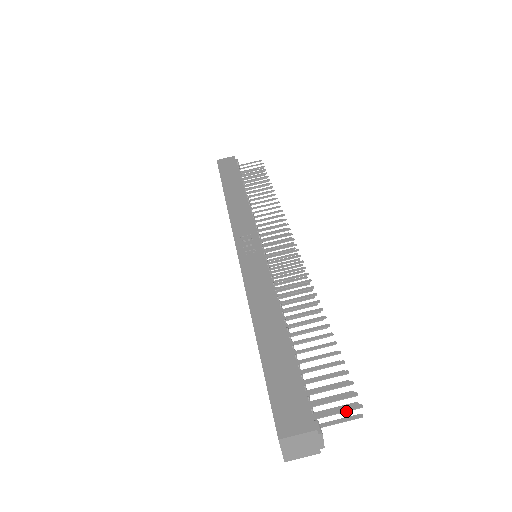
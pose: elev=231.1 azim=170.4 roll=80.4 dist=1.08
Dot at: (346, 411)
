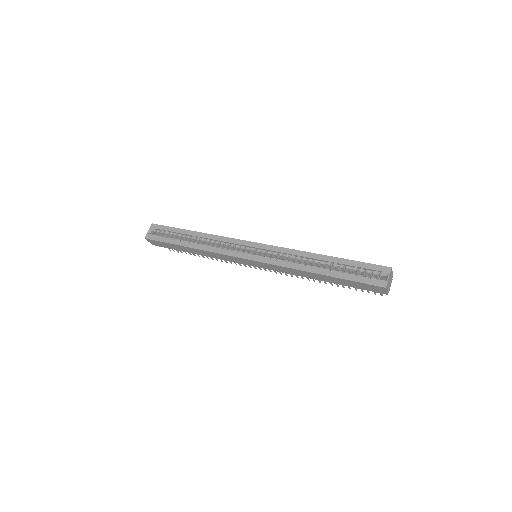
Dot at: occluded
